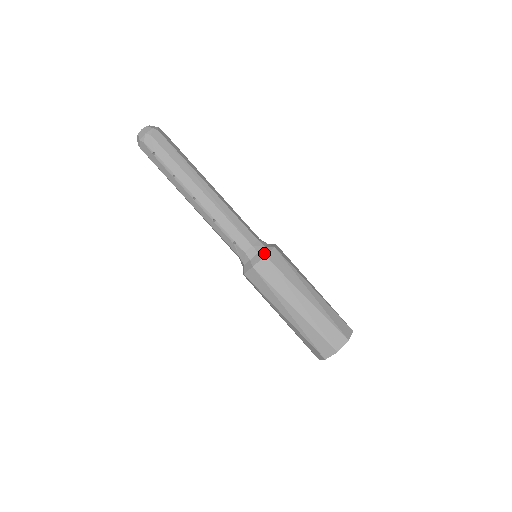
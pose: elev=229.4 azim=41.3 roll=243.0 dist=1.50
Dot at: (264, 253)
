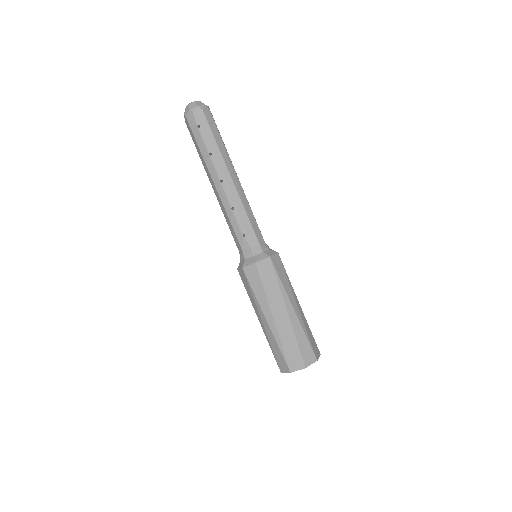
Dot at: (269, 254)
